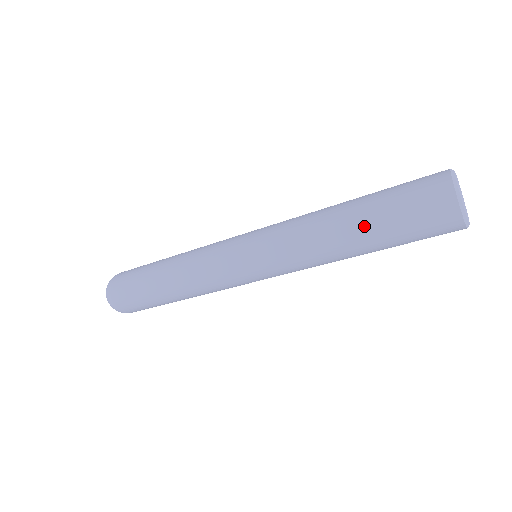
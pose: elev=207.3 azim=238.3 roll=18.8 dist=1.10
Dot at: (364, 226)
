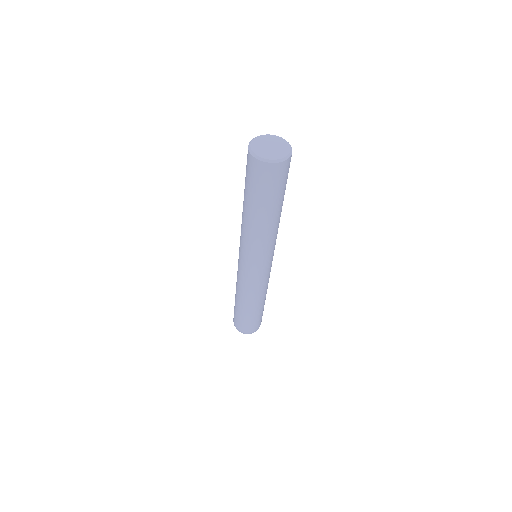
Dot at: (258, 210)
